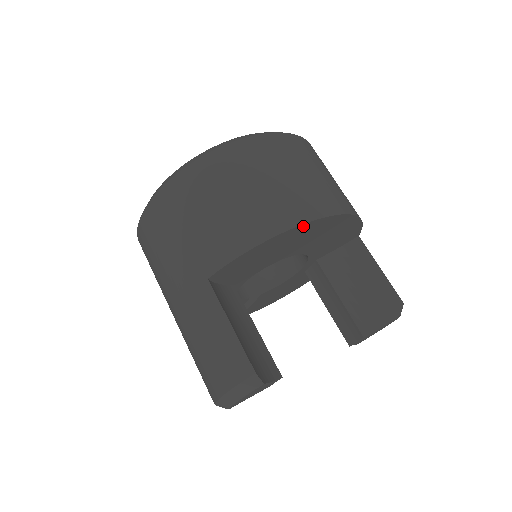
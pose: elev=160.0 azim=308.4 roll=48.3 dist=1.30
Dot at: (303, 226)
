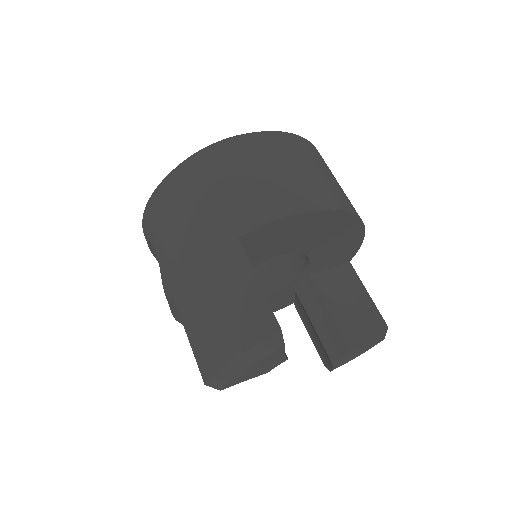
Dot at: (333, 213)
